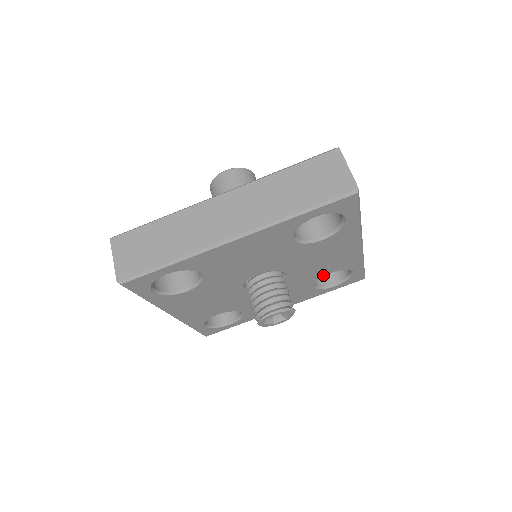
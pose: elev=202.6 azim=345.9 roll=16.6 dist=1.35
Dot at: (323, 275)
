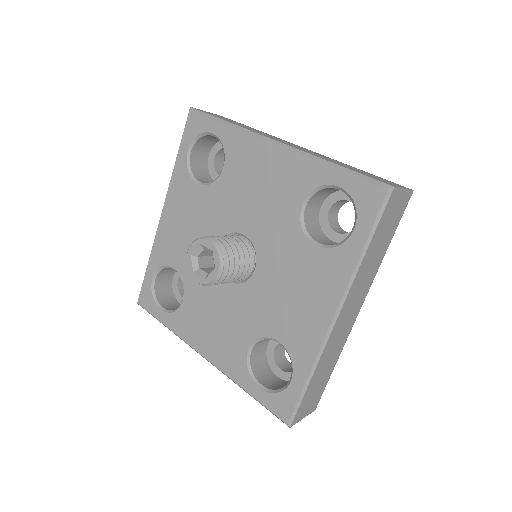
Dot at: (270, 335)
